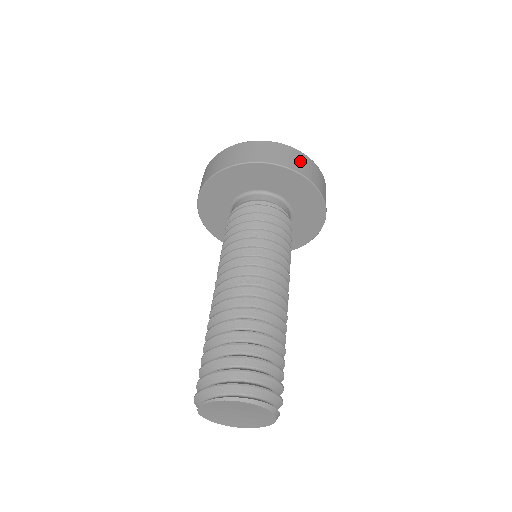
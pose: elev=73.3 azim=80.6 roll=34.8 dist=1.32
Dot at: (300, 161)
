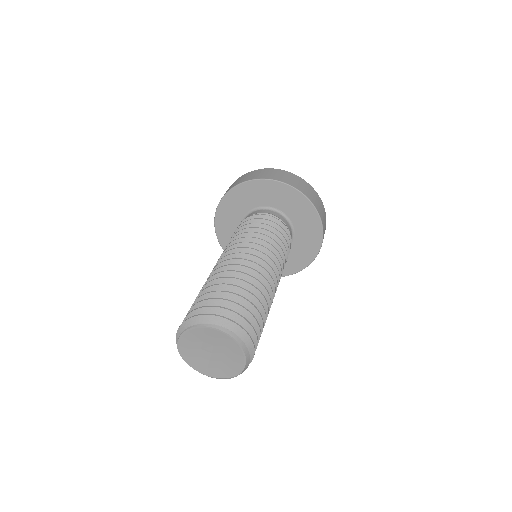
Dot at: (307, 188)
